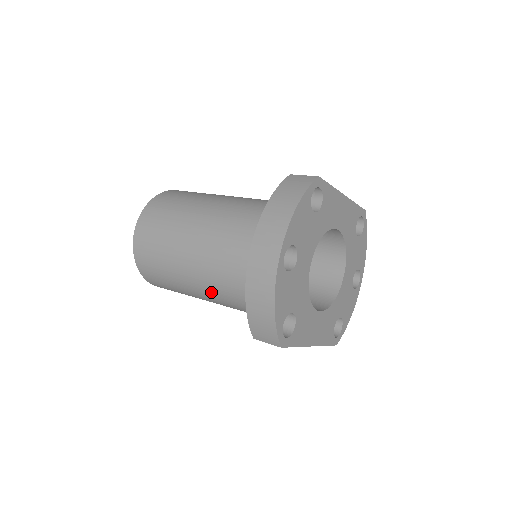
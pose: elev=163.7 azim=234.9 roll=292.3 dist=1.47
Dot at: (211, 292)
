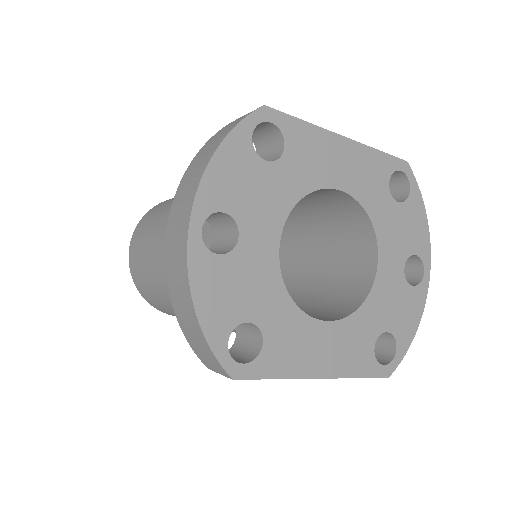
Dot at: occluded
